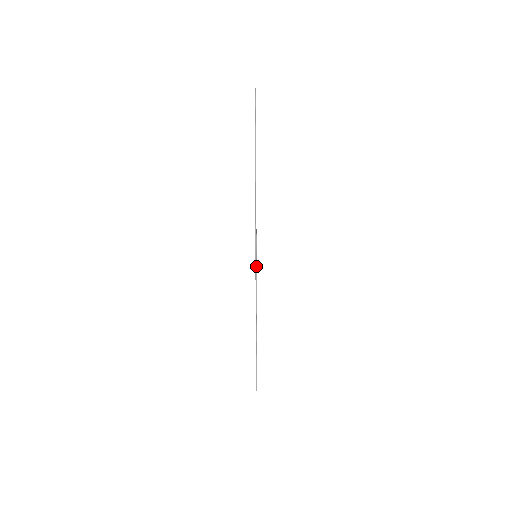
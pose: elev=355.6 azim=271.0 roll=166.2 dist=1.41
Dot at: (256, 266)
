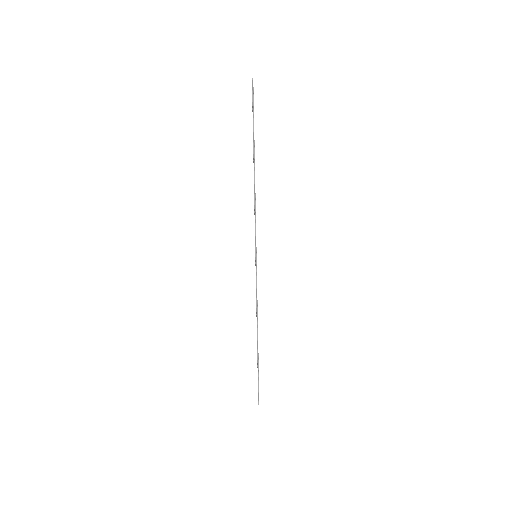
Dot at: (256, 267)
